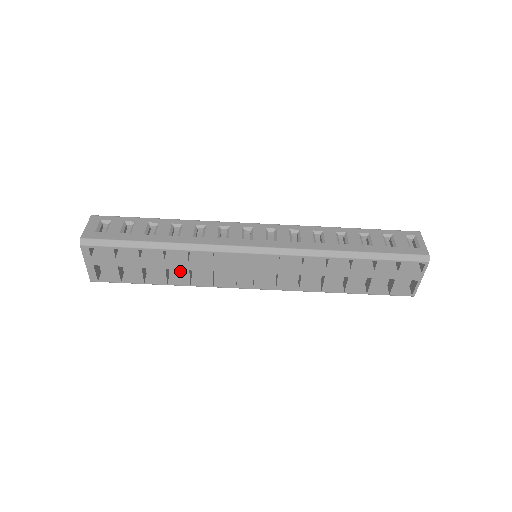
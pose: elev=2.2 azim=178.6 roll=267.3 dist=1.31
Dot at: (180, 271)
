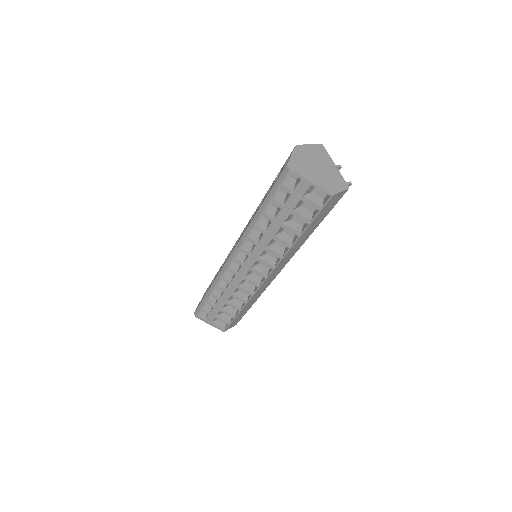
Dot at: occluded
